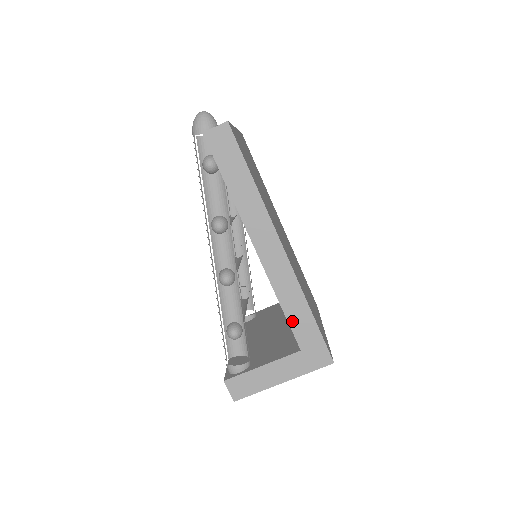
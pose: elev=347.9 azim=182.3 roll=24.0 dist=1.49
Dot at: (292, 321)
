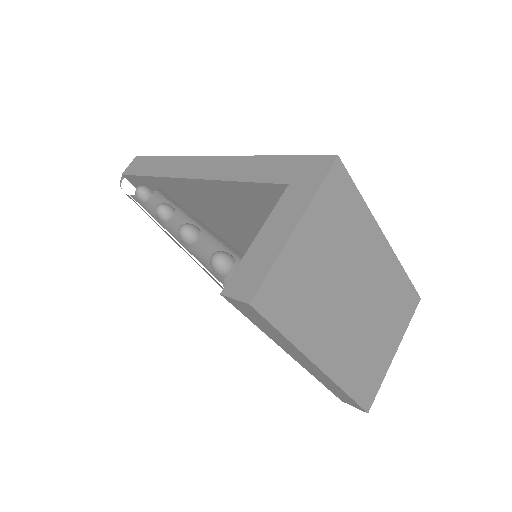
Dot at: (258, 178)
